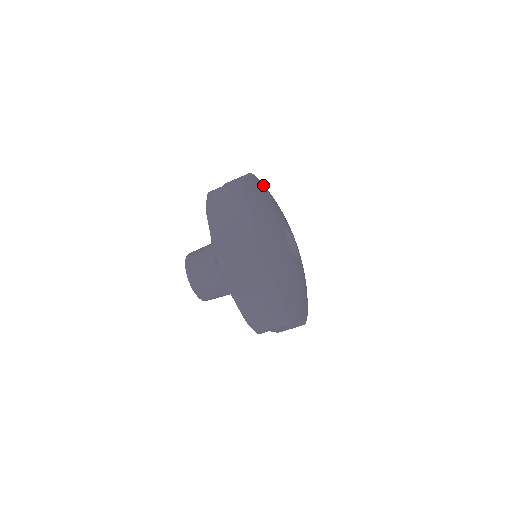
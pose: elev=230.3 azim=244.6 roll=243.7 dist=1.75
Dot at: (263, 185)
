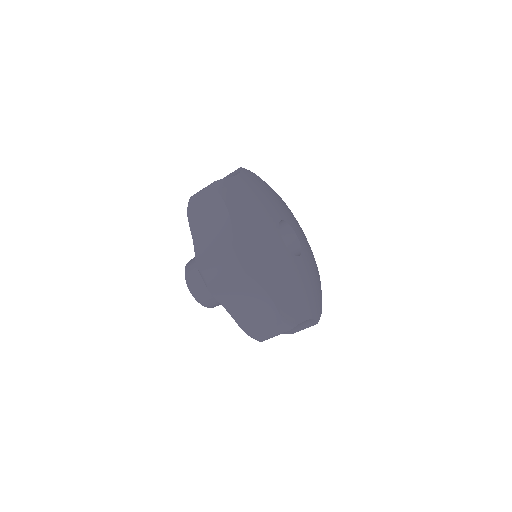
Dot at: (234, 194)
